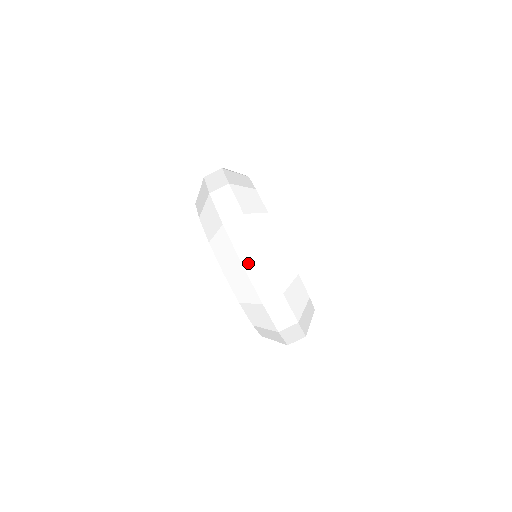
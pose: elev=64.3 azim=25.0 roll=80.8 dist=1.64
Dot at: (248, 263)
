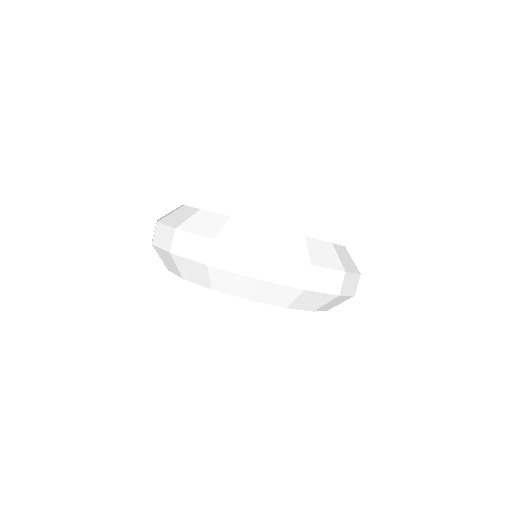
Dot at: (210, 259)
